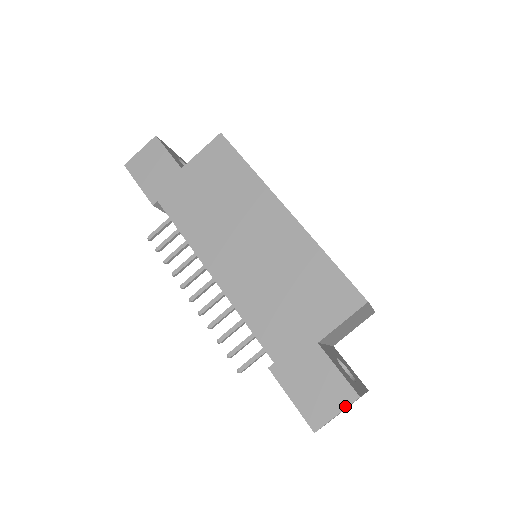
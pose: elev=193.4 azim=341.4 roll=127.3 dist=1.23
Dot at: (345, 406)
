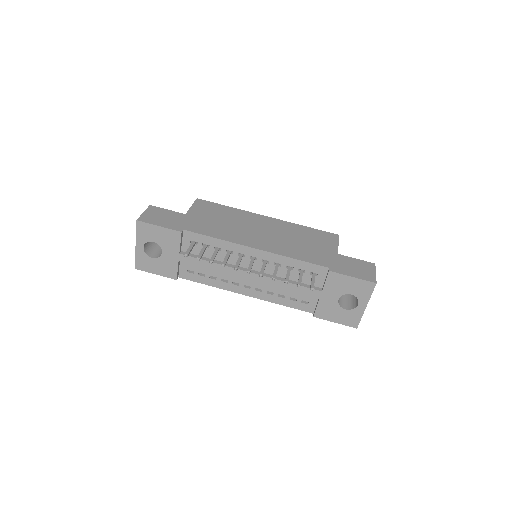
Dot at: (375, 269)
